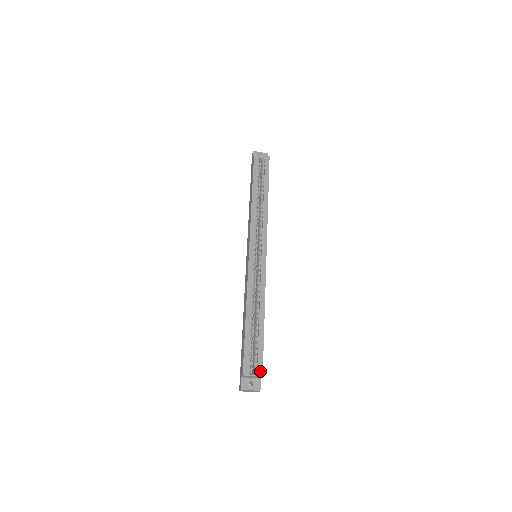
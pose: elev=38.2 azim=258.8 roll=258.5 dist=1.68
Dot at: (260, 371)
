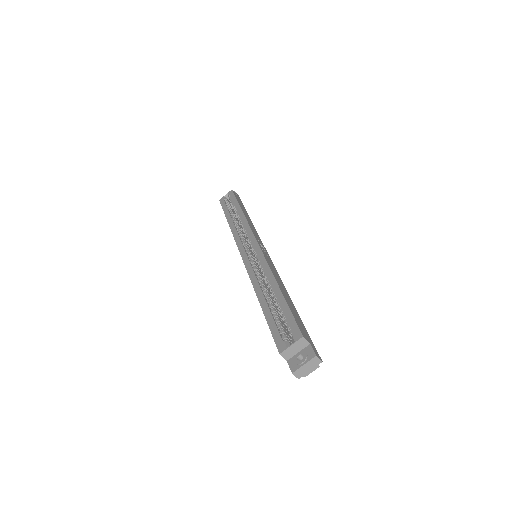
Dot at: (297, 334)
